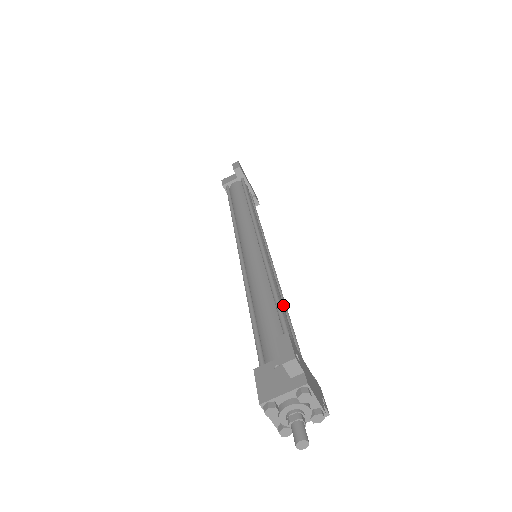
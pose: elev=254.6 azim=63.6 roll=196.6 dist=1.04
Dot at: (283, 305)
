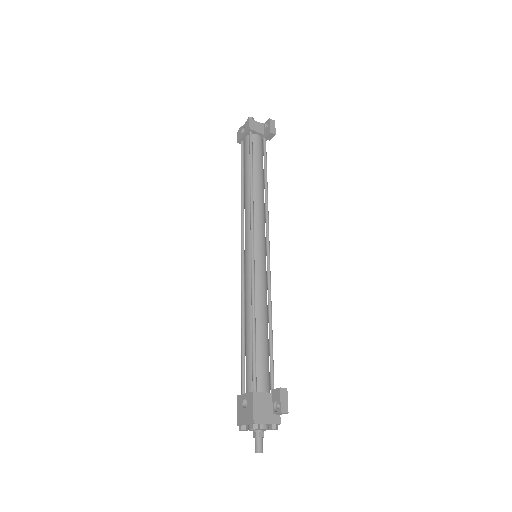
Dot at: occluded
